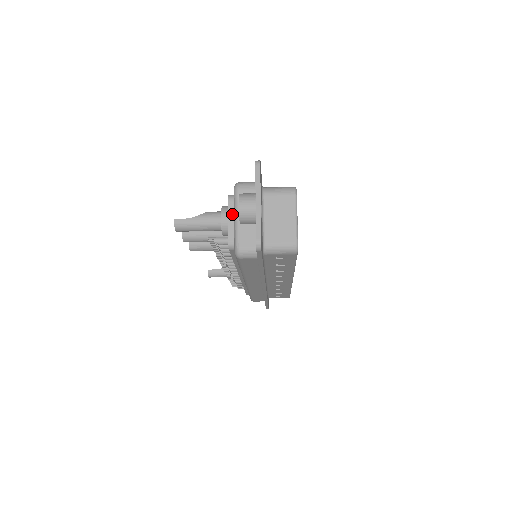
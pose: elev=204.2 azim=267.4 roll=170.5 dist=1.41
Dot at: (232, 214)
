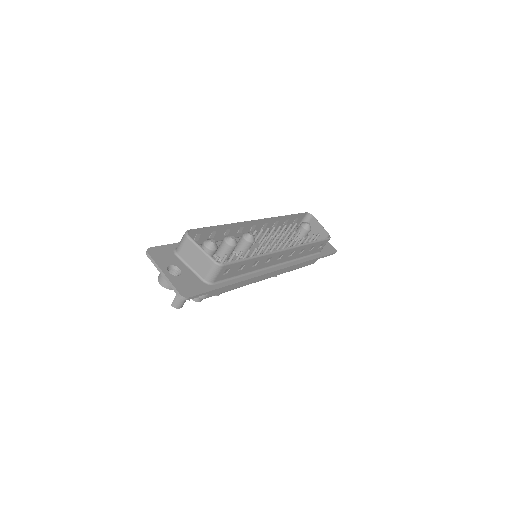
Dot at: occluded
